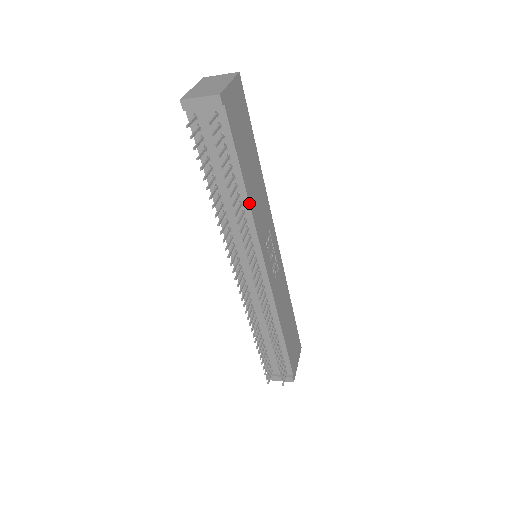
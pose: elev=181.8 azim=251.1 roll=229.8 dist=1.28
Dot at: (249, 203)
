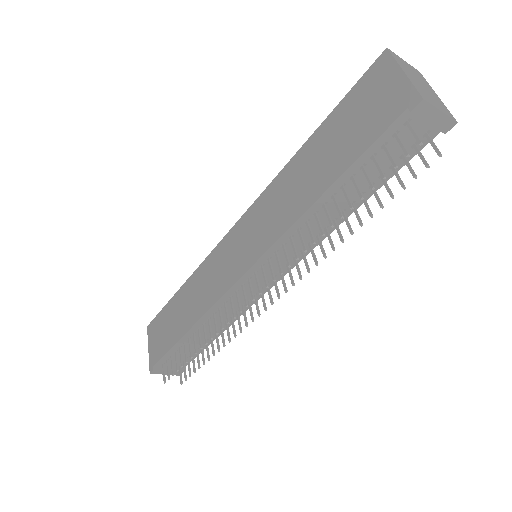
Dot at: occluded
